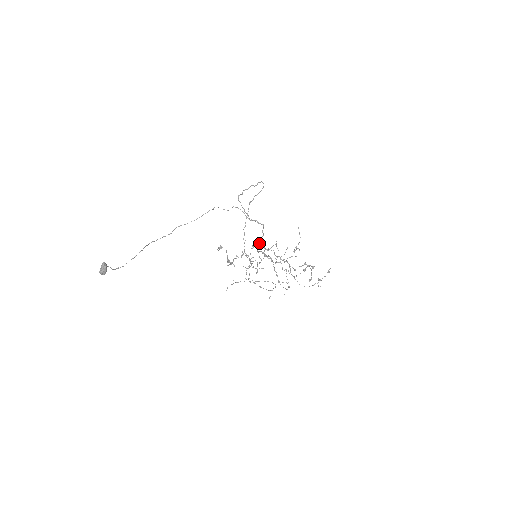
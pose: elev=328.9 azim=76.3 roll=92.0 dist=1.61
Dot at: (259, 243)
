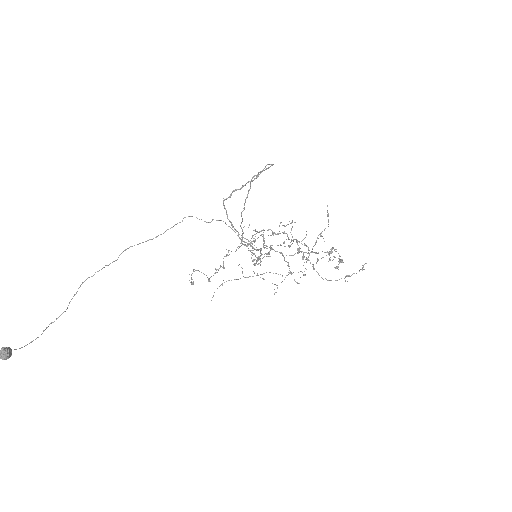
Dot at: (255, 263)
